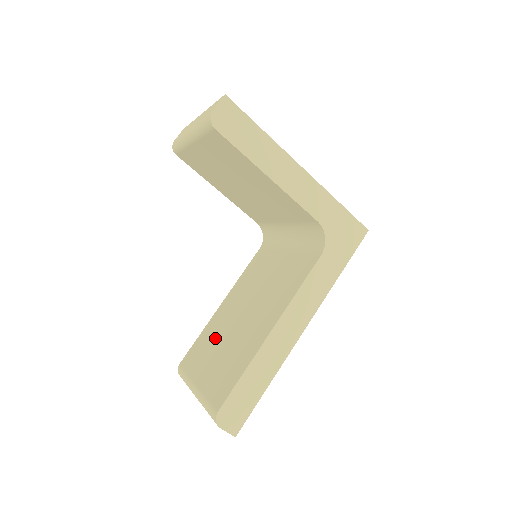
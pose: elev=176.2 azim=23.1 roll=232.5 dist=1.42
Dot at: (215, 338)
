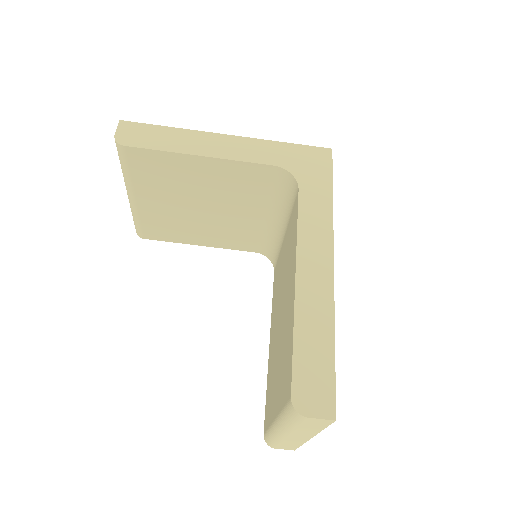
Dot at: (273, 367)
